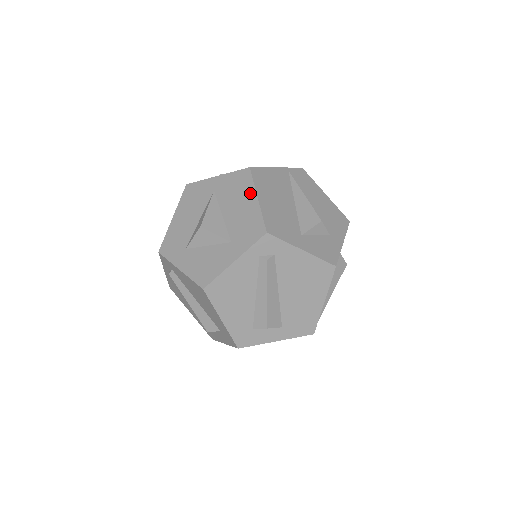
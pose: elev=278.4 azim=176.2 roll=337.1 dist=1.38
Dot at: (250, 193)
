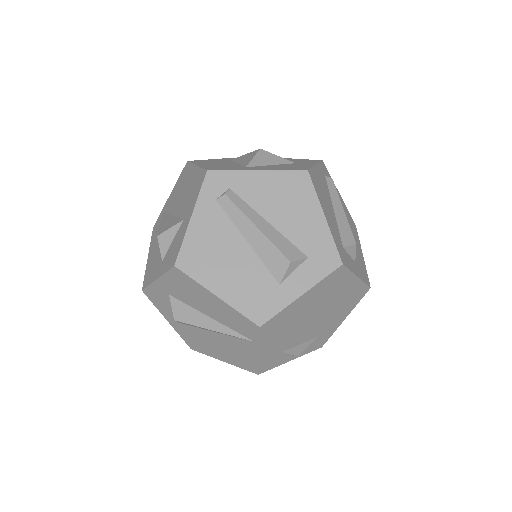
Dot at: occluded
